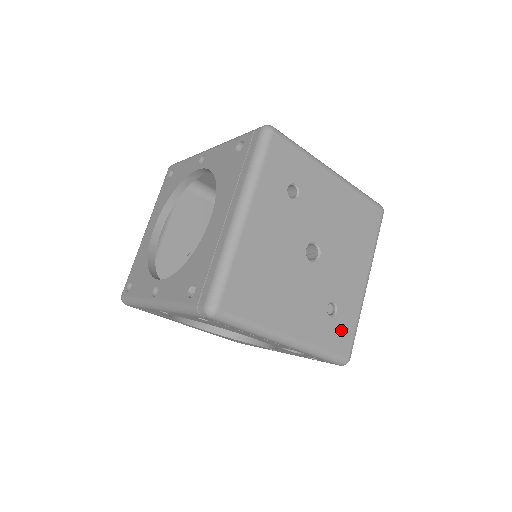
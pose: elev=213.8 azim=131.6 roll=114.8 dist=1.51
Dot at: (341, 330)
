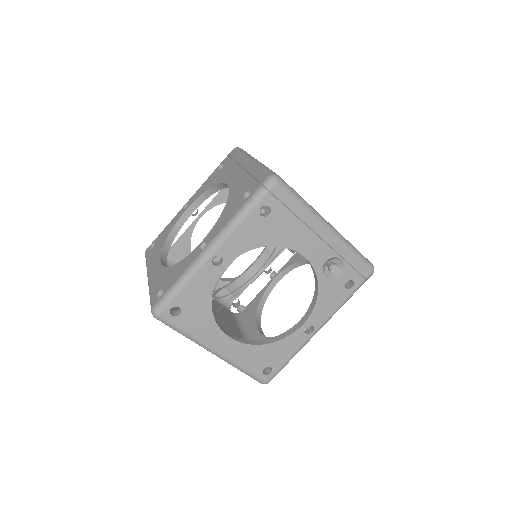
Dot at: occluded
